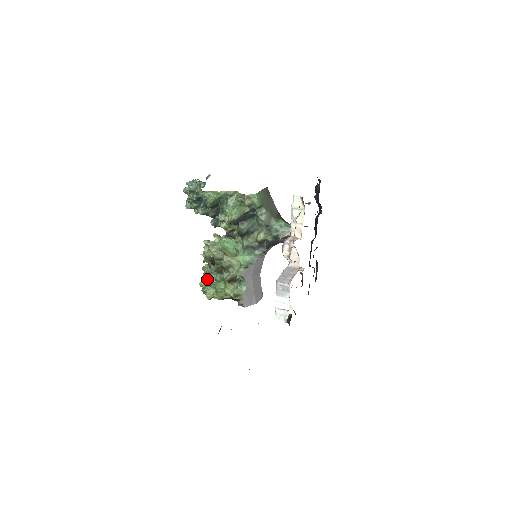
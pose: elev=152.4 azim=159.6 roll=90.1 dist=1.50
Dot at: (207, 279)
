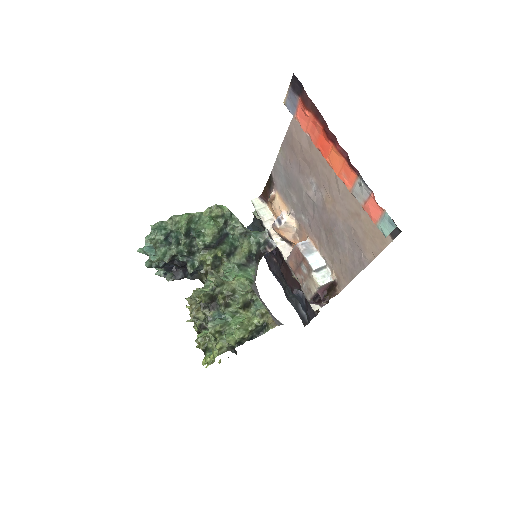
Dot at: (217, 324)
